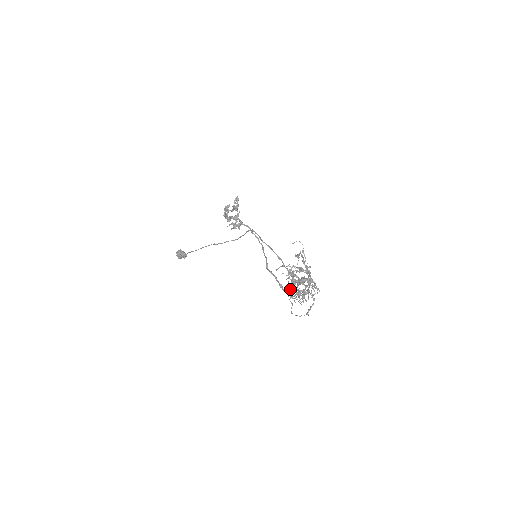
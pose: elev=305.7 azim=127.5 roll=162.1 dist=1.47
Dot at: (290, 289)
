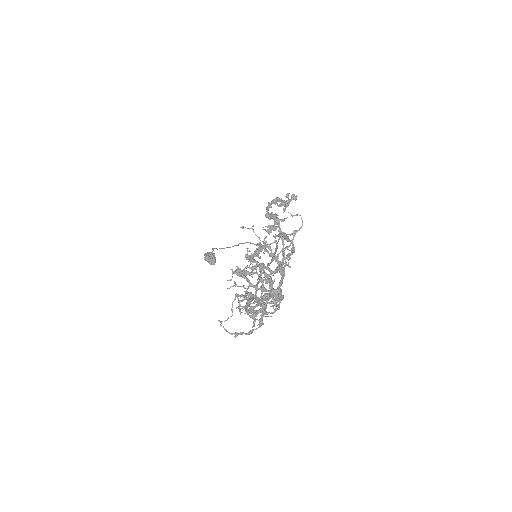
Dot at: (238, 268)
